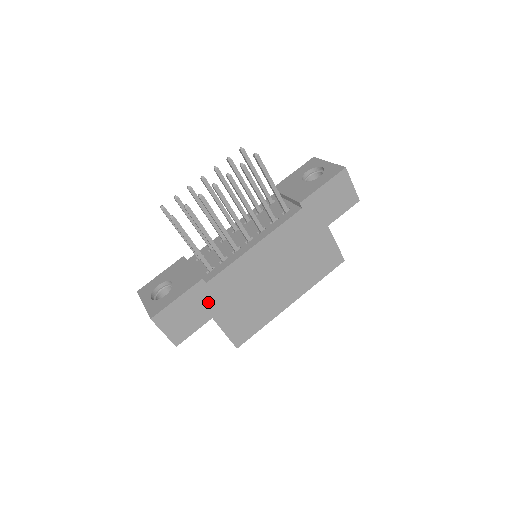
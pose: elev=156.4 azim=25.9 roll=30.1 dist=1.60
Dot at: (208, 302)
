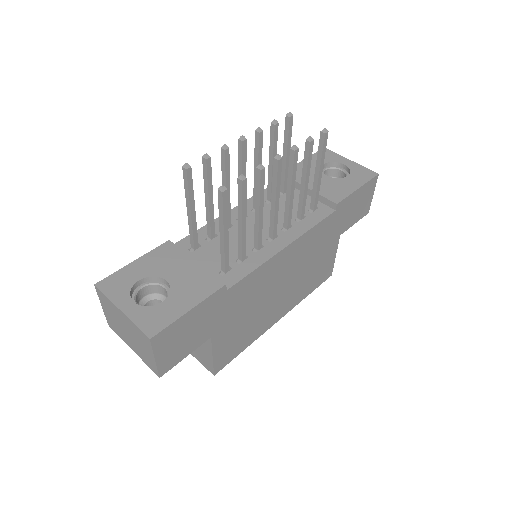
Dot at: (216, 316)
